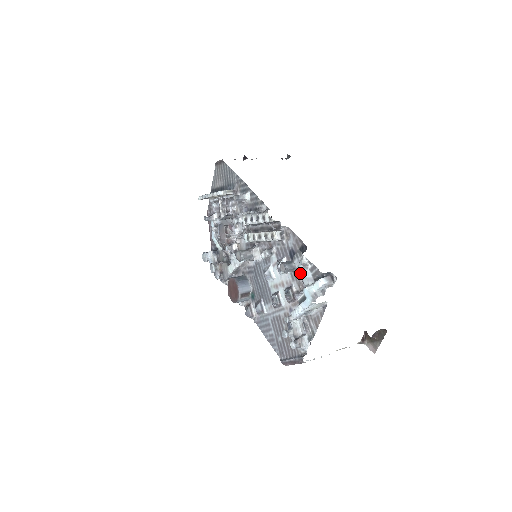
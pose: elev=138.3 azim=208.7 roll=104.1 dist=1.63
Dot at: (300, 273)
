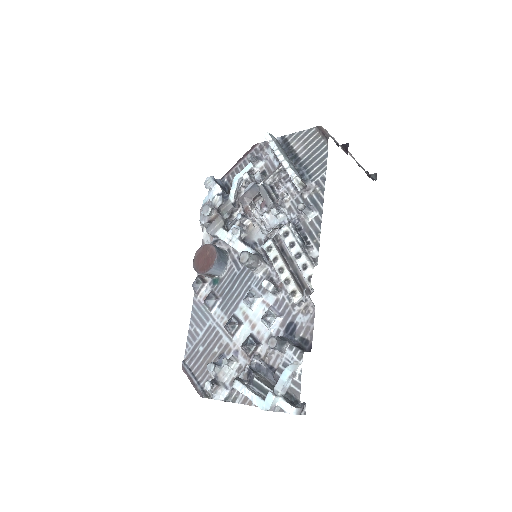
Dot at: (282, 373)
